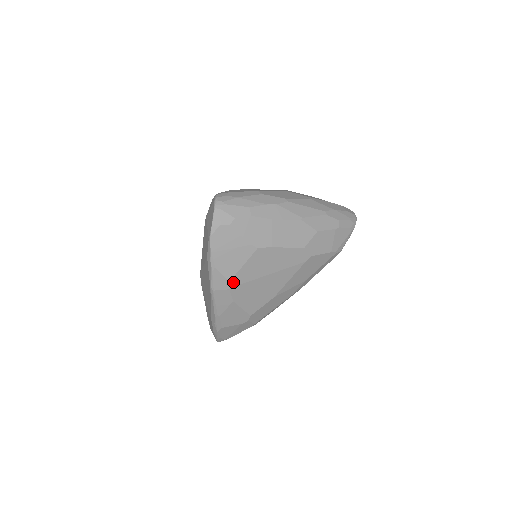
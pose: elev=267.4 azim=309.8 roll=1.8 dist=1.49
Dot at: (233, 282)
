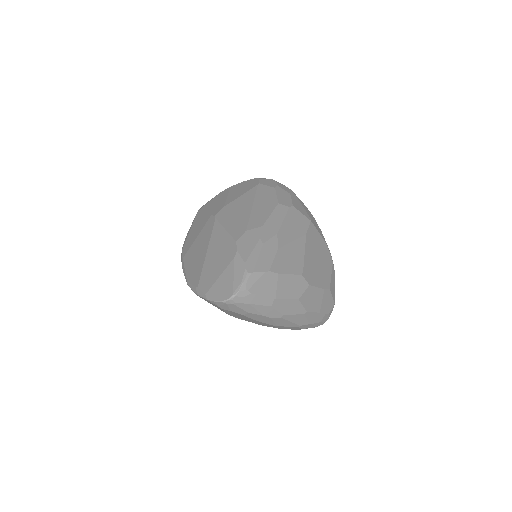
Dot at: occluded
